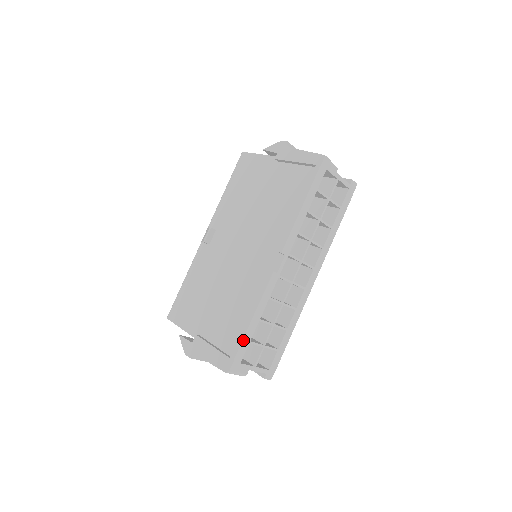
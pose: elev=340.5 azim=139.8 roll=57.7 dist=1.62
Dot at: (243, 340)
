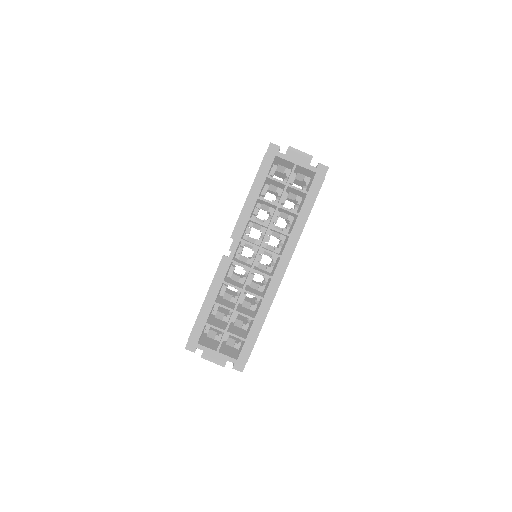
Dot at: (197, 320)
